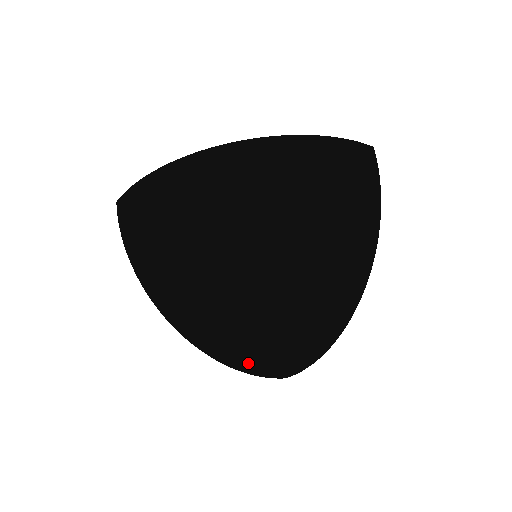
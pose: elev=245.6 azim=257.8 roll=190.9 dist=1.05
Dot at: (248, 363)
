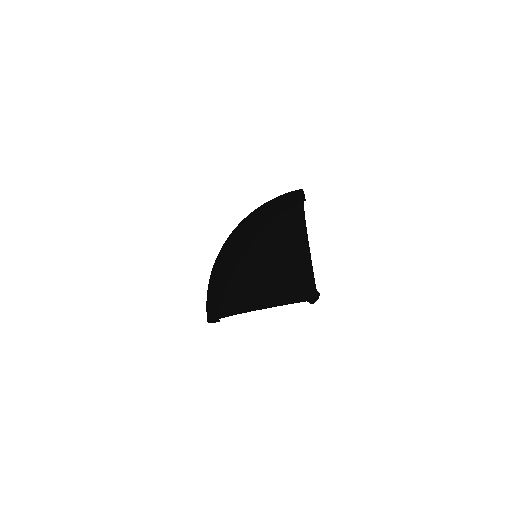
Dot at: (263, 290)
